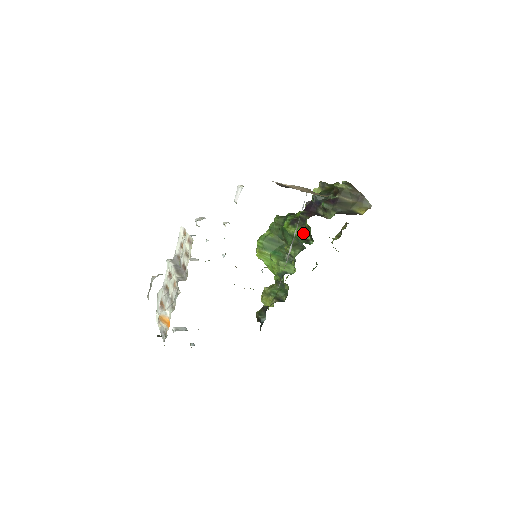
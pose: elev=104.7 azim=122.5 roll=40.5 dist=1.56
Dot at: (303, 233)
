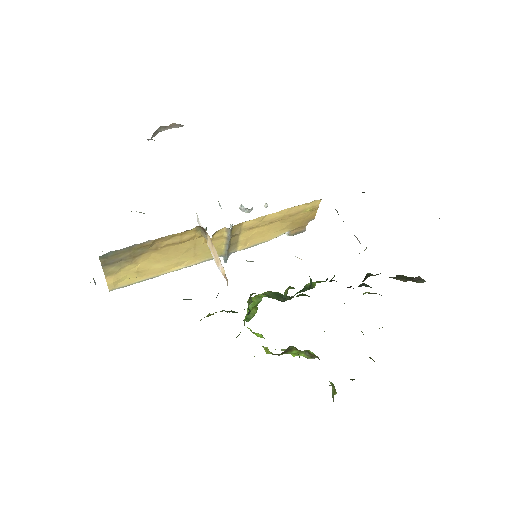
Dot at: (322, 281)
